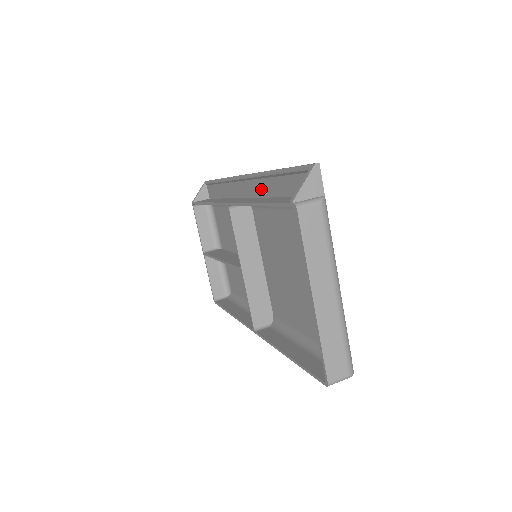
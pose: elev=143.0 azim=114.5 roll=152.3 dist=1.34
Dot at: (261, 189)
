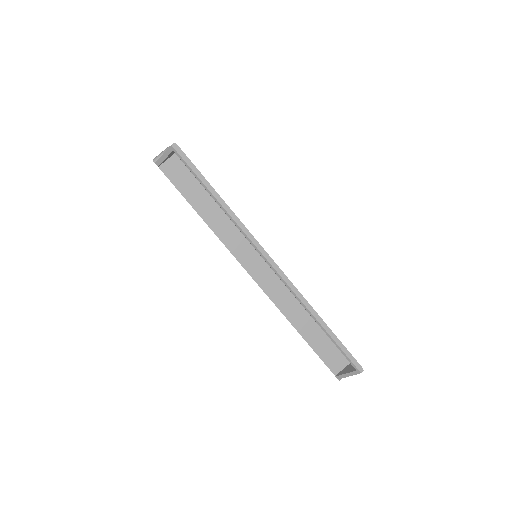
Dot at: occluded
